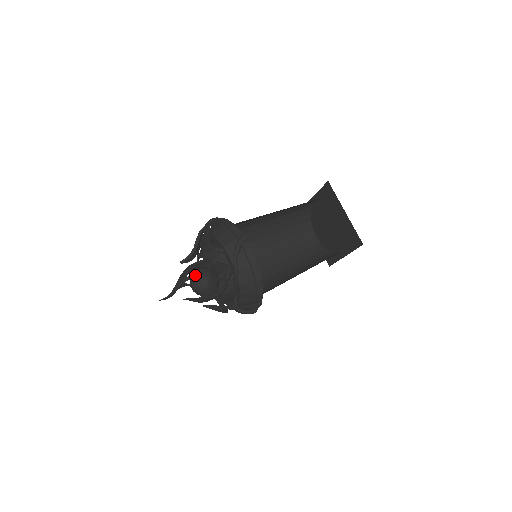
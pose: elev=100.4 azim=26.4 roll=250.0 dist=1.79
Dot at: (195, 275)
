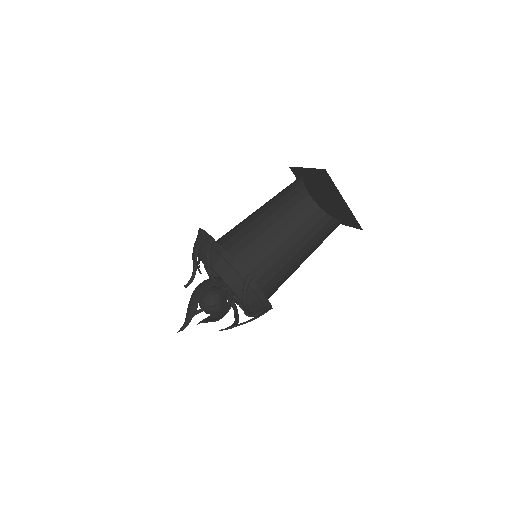
Dot at: (206, 309)
